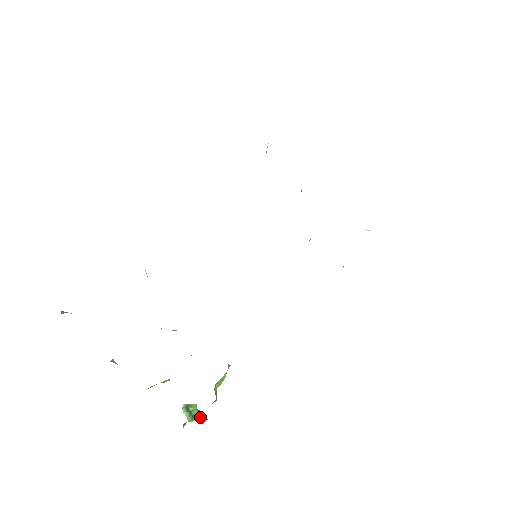
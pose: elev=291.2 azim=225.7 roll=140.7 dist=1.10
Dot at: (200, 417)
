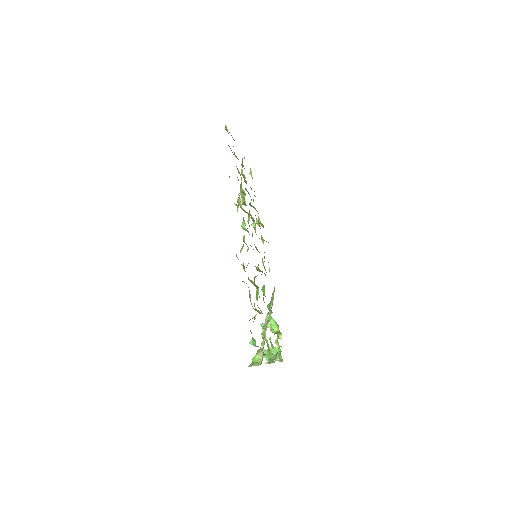
Dot at: (277, 350)
